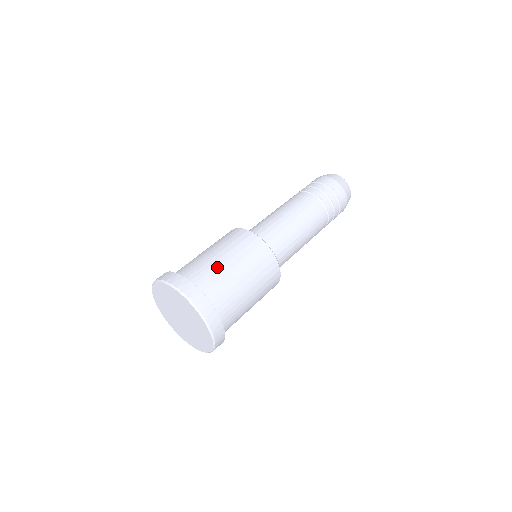
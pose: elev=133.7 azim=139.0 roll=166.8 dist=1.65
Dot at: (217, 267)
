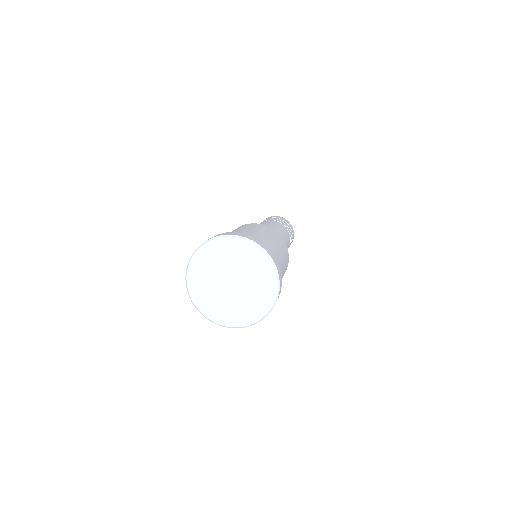
Dot at: occluded
